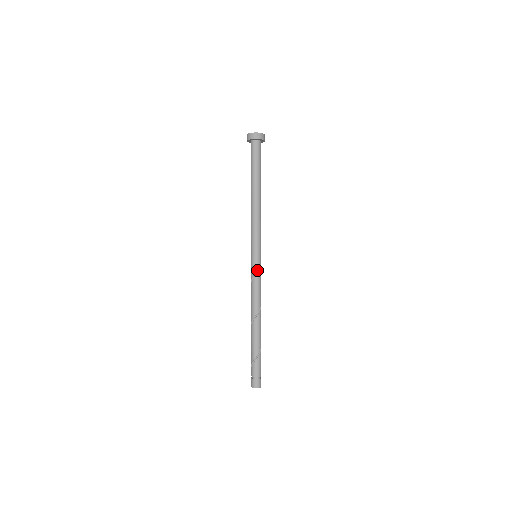
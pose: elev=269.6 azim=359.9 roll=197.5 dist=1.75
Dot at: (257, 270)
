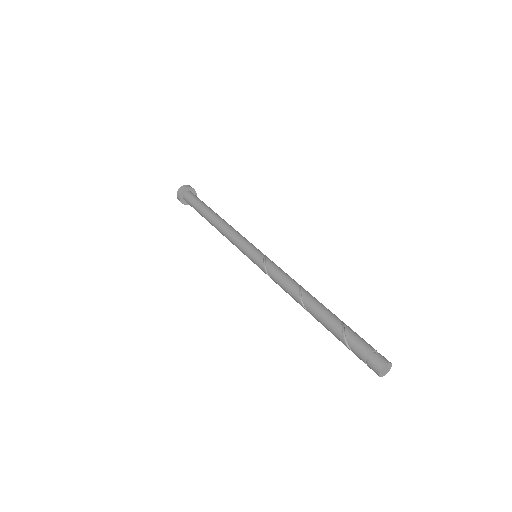
Dot at: (264, 263)
